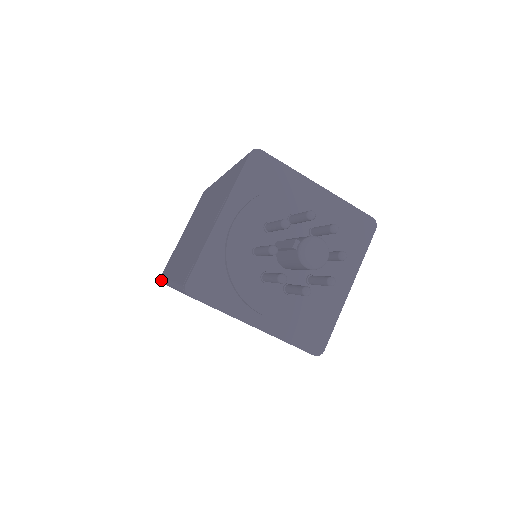
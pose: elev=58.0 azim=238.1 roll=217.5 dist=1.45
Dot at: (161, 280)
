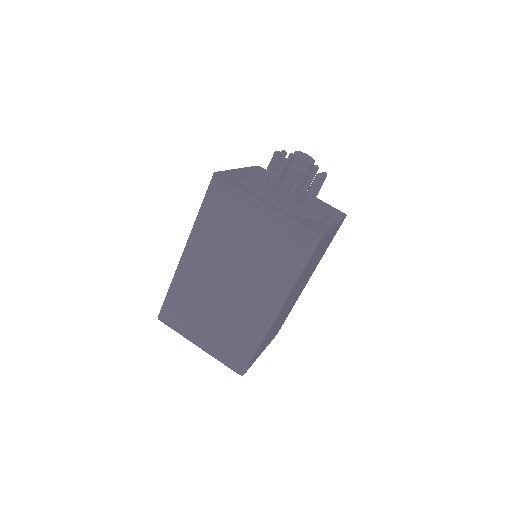
Dot at: (162, 305)
